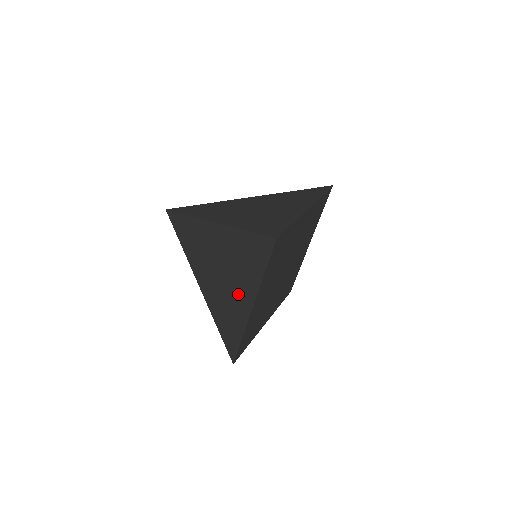
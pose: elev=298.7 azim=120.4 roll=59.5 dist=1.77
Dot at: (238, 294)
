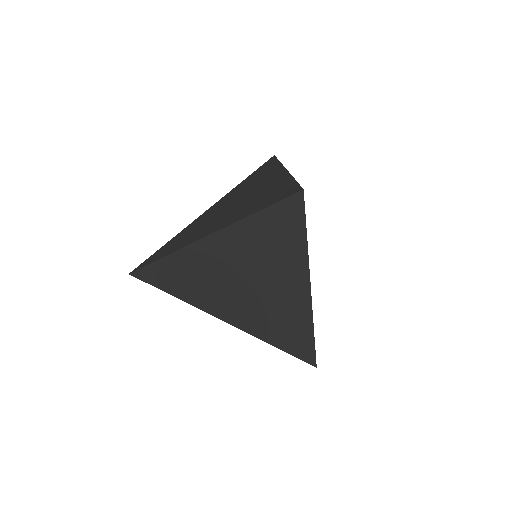
Dot at: (283, 287)
